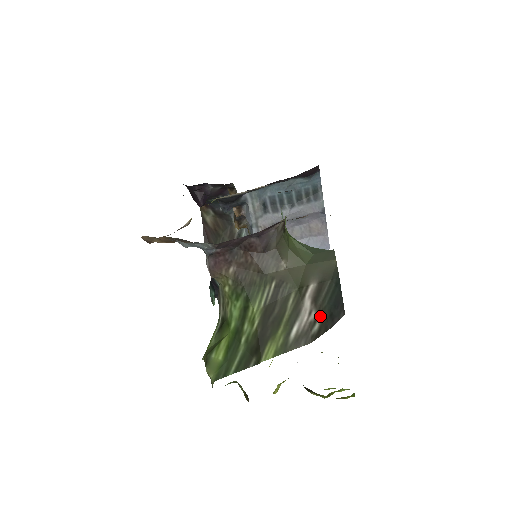
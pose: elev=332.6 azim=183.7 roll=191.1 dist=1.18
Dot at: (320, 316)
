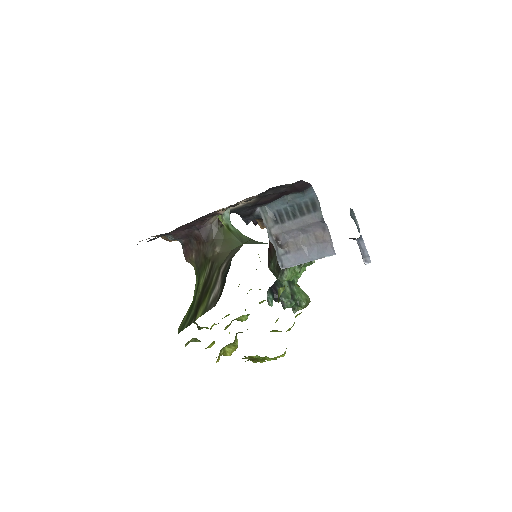
Dot at: (221, 285)
